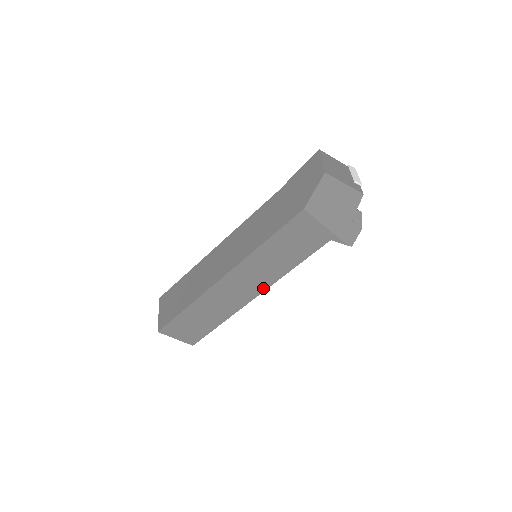
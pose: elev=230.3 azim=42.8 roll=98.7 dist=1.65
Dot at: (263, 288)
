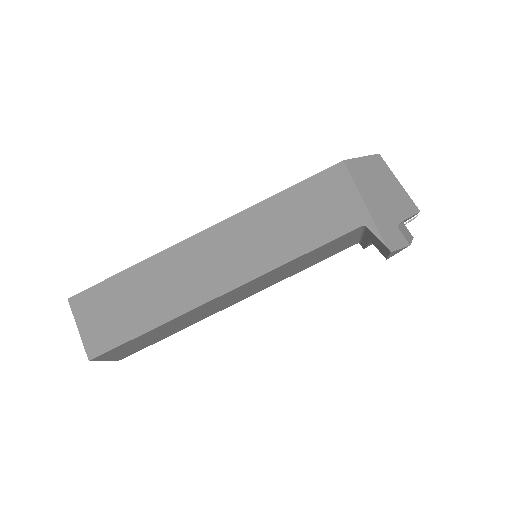
Dot at: (245, 278)
